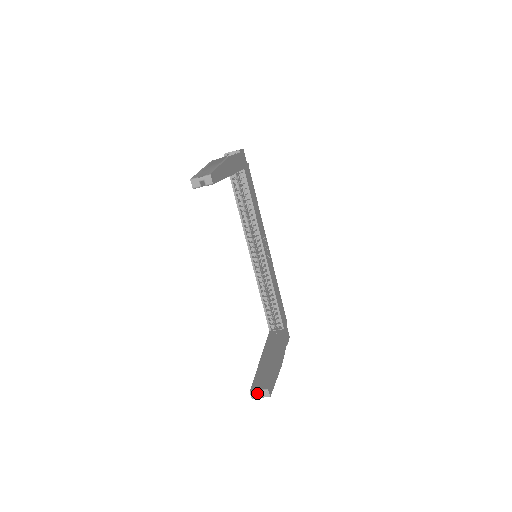
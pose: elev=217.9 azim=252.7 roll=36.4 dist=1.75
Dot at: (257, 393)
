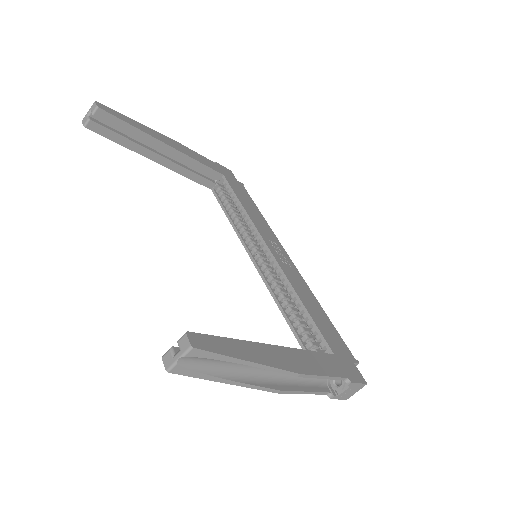
Dot at: (172, 352)
